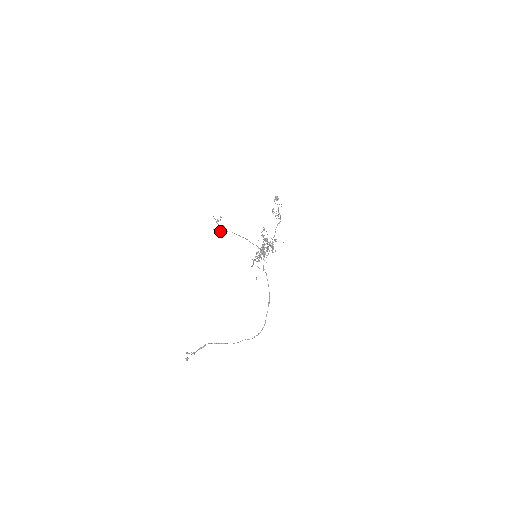
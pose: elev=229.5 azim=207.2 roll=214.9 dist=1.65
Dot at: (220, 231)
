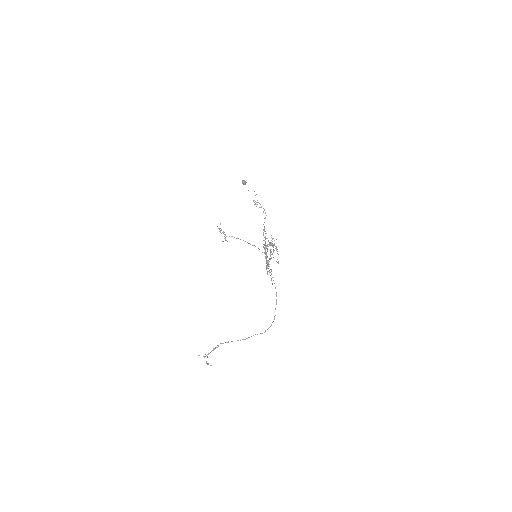
Dot at: (226, 240)
